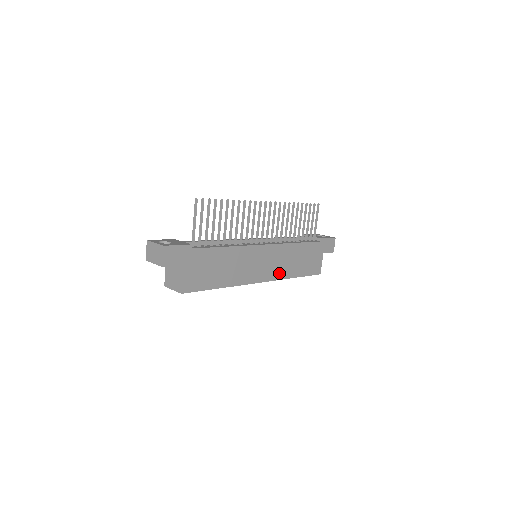
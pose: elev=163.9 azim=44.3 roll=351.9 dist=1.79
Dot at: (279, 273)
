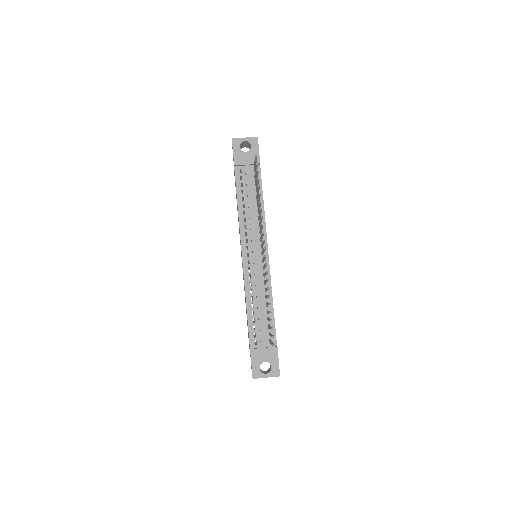
Dot at: occluded
